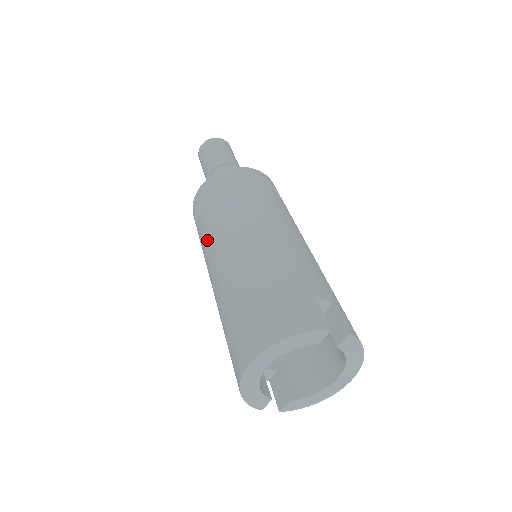
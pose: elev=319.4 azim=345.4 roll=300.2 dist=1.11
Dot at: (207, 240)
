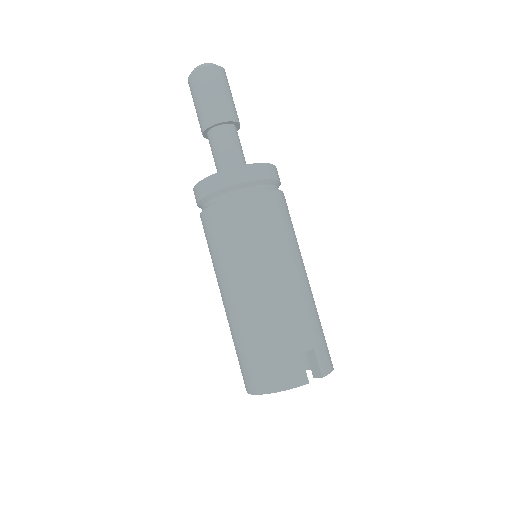
Dot at: (213, 255)
